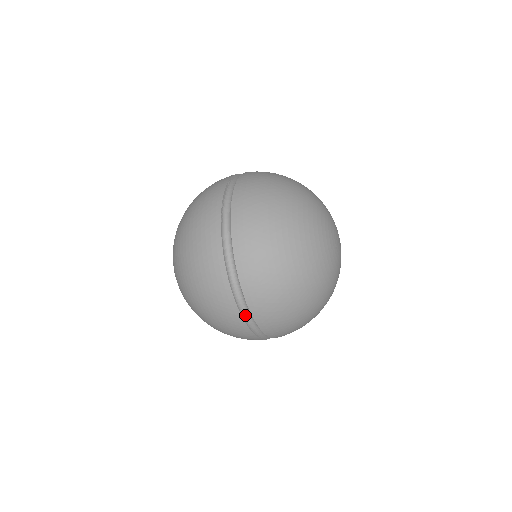
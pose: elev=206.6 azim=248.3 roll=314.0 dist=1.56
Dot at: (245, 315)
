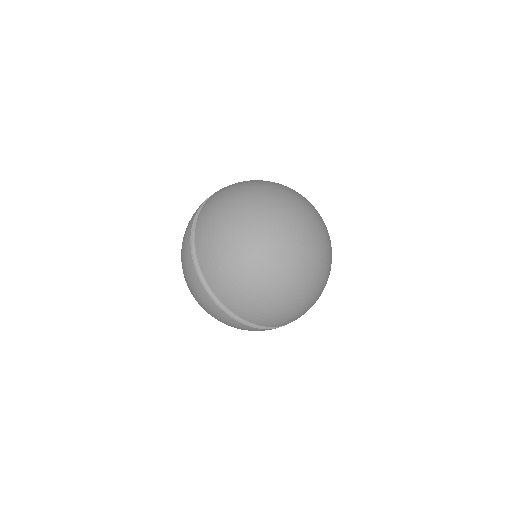
Dot at: (228, 310)
